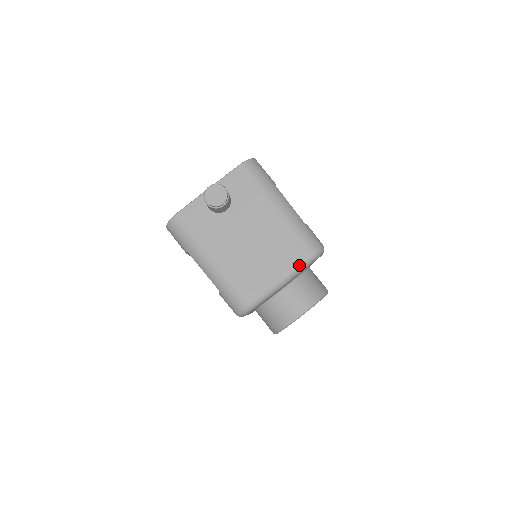
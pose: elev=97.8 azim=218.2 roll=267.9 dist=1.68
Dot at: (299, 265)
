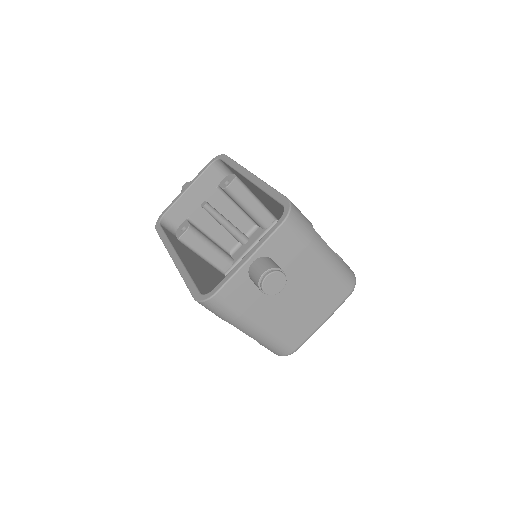
Dot at: (339, 306)
